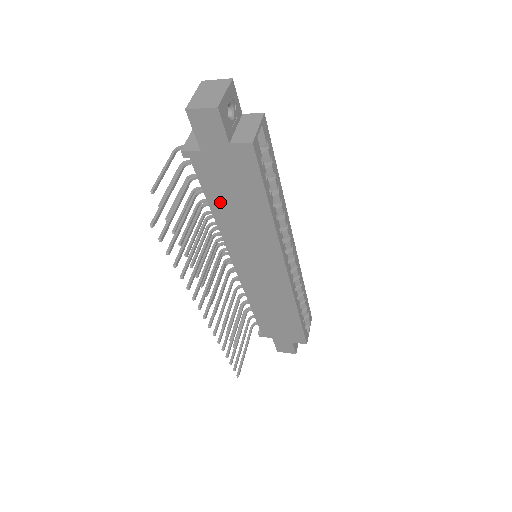
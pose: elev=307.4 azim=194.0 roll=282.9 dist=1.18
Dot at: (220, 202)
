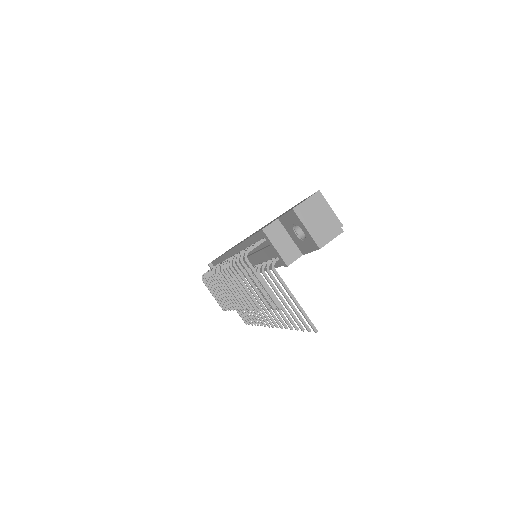
Dot at: occluded
